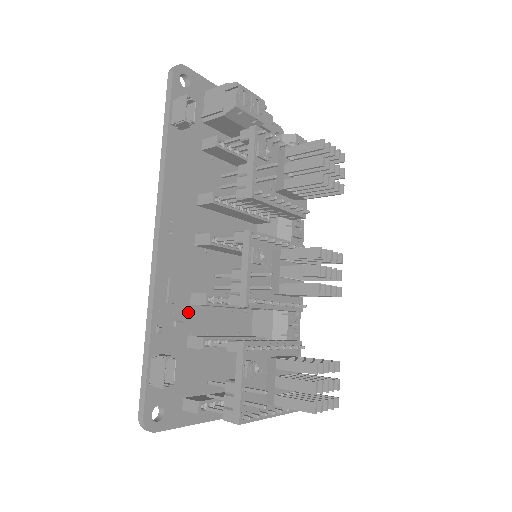
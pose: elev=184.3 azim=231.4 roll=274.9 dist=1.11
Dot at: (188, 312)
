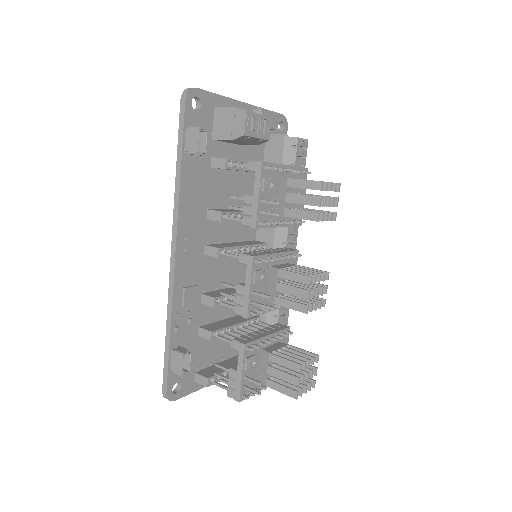
Dot at: (199, 308)
